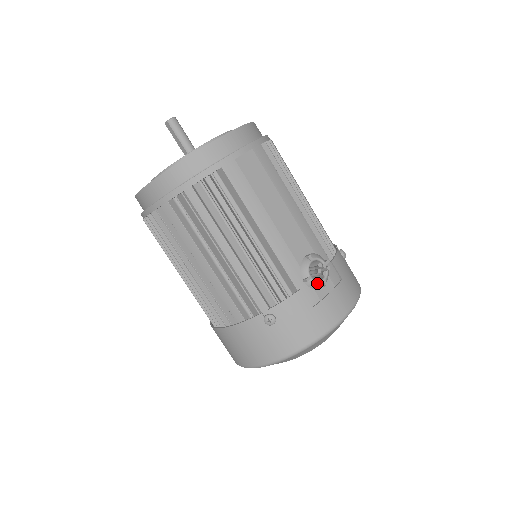
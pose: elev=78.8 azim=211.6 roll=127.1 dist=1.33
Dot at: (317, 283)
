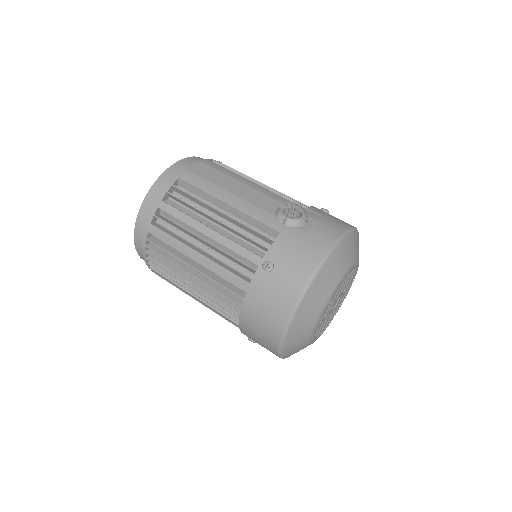
Dot at: (296, 220)
